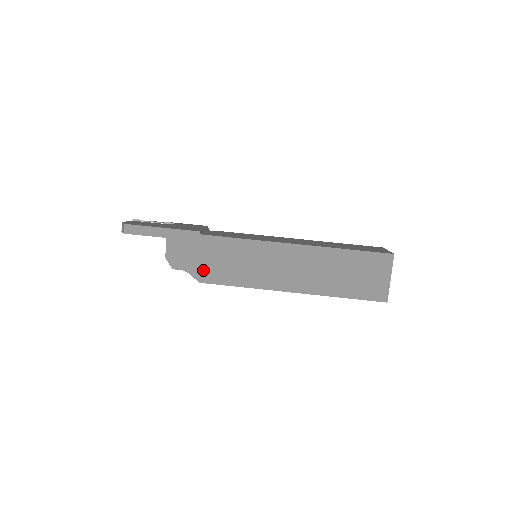
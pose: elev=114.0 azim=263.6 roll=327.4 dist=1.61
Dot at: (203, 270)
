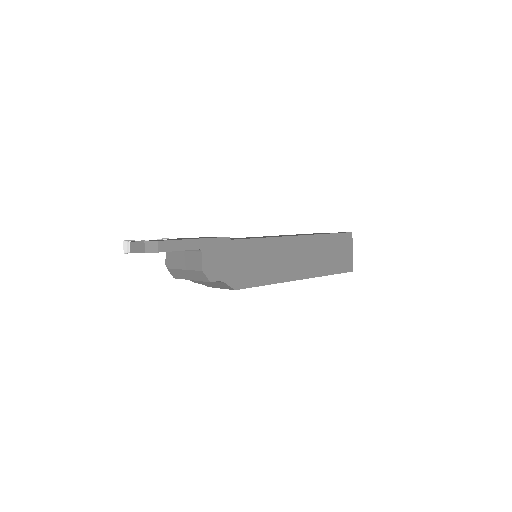
Dot at: (236, 276)
